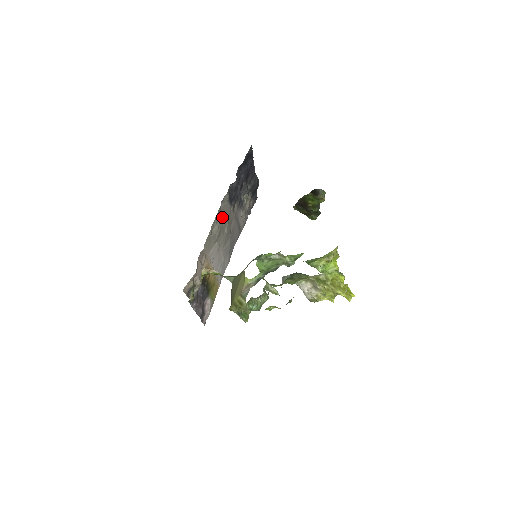
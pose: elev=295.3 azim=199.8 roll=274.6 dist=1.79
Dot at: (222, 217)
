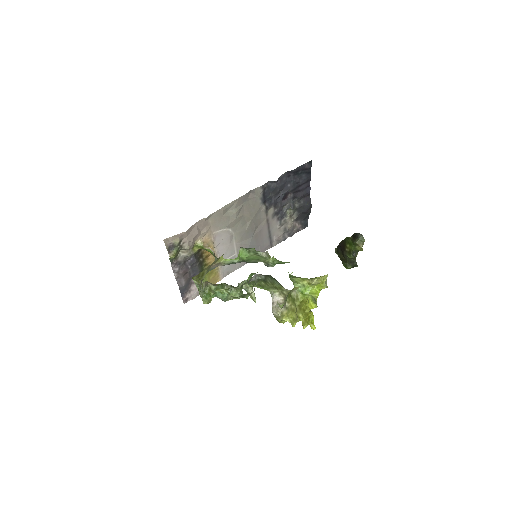
Dot at: (247, 207)
